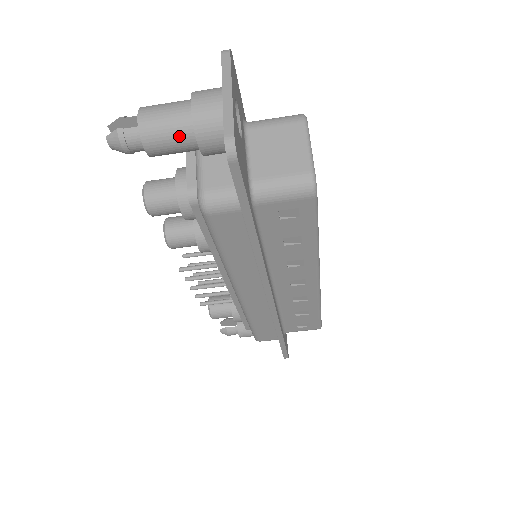
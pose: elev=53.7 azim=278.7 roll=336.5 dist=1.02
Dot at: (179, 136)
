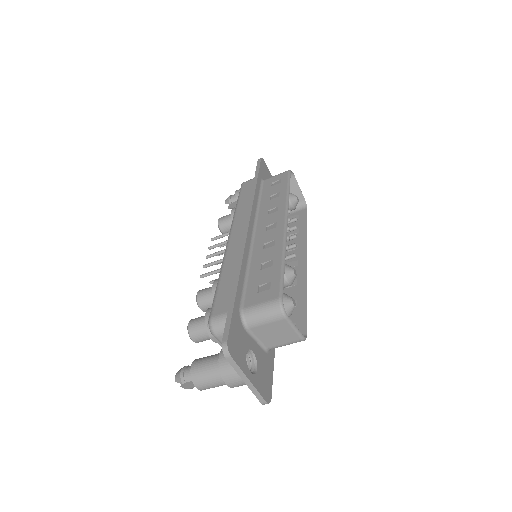
Dot at: occluded
